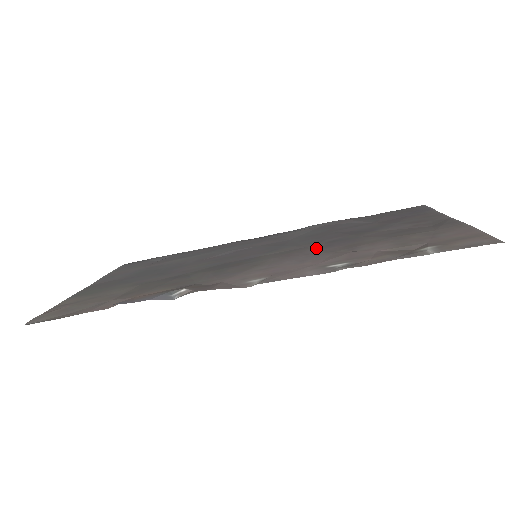
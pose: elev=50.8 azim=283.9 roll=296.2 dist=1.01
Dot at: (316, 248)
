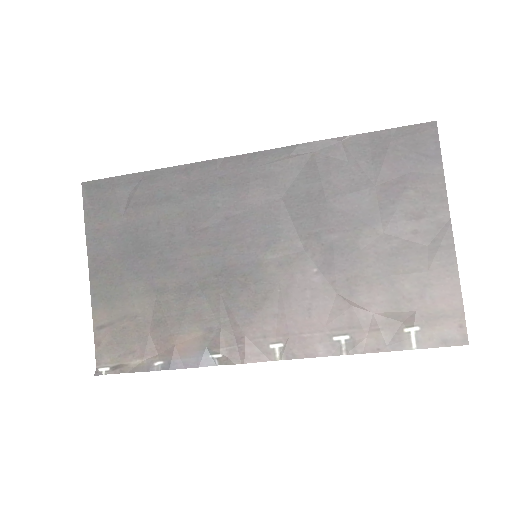
Dot at: (316, 265)
